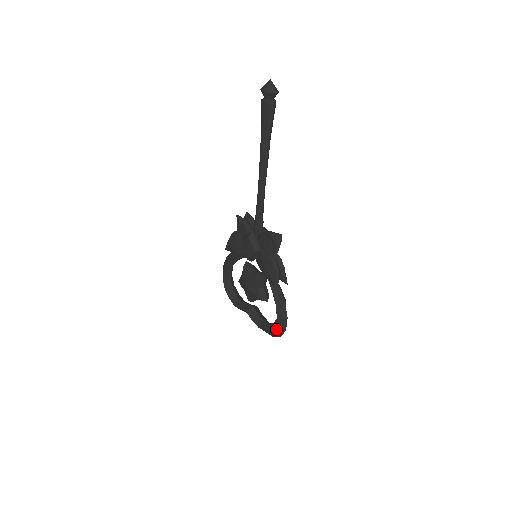
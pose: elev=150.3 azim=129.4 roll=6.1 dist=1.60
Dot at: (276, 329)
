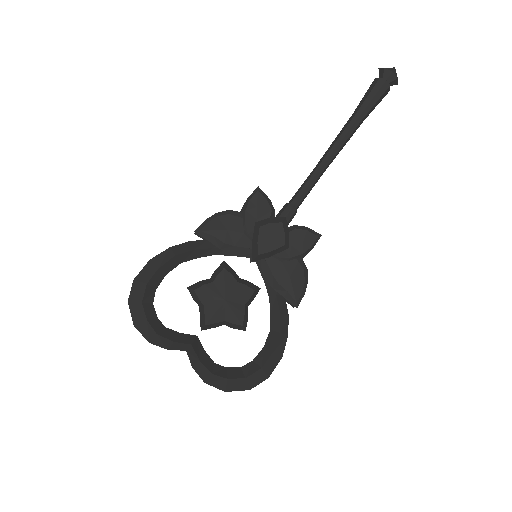
Dot at: (256, 375)
